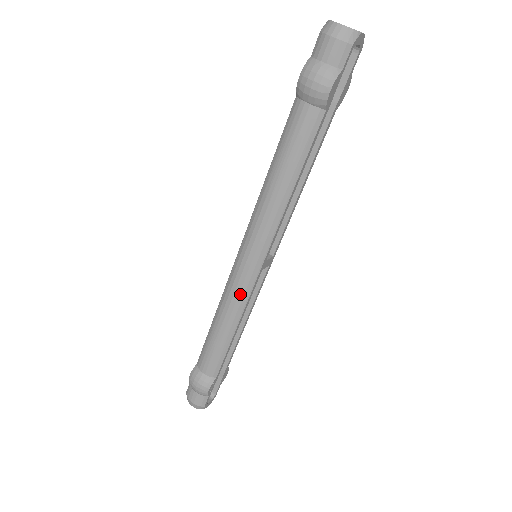
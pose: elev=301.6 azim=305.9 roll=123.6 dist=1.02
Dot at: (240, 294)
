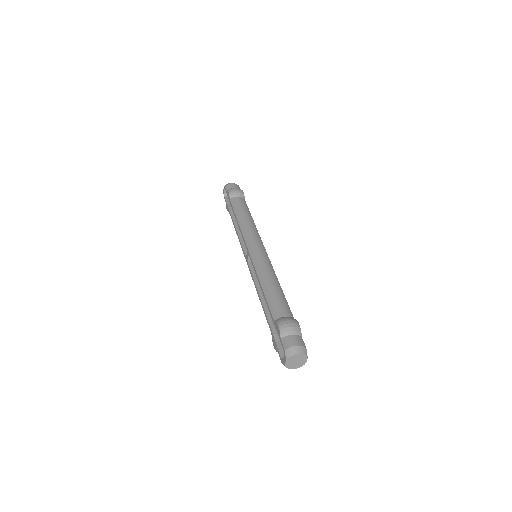
Dot at: (267, 261)
